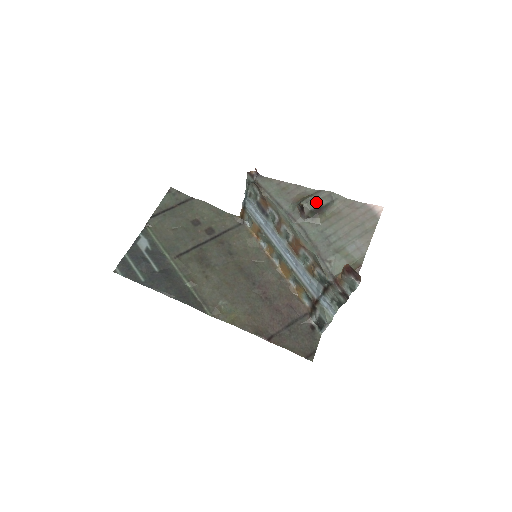
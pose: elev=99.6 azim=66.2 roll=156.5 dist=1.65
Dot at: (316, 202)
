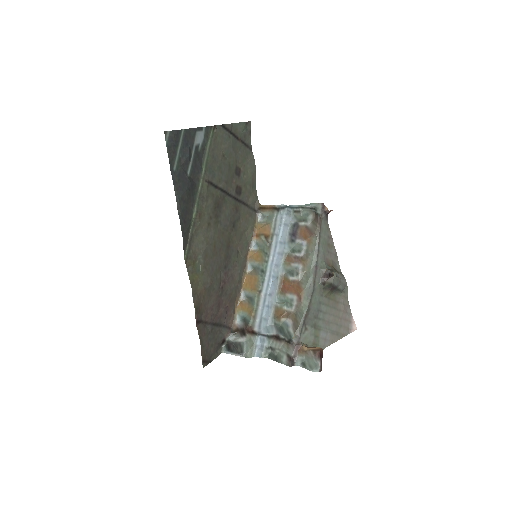
Dot at: (339, 282)
